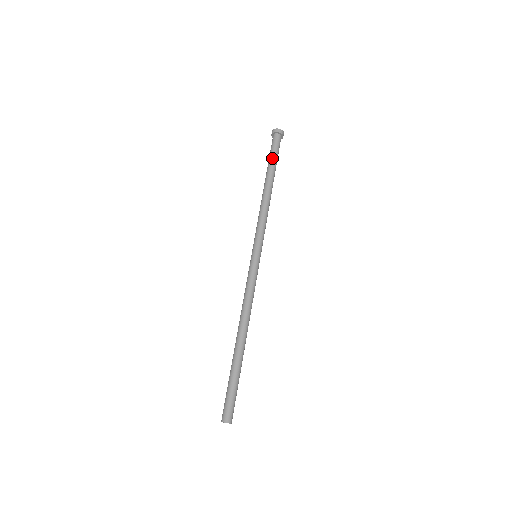
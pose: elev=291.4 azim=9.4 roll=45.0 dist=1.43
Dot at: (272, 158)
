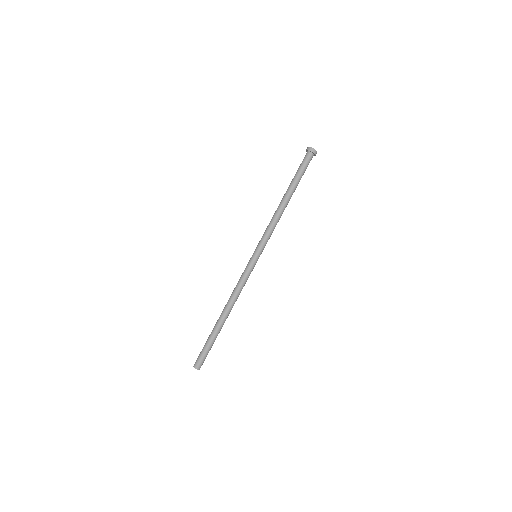
Dot at: (301, 177)
